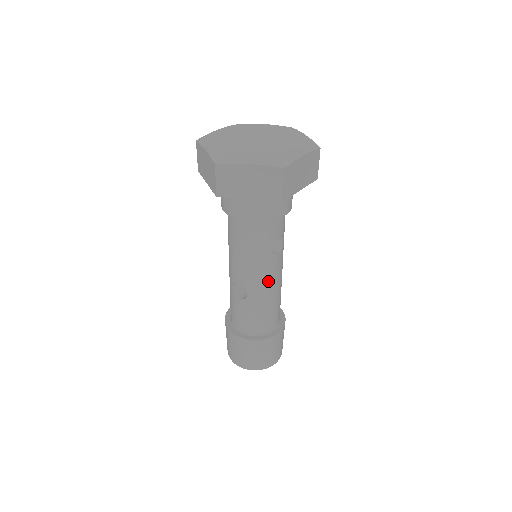
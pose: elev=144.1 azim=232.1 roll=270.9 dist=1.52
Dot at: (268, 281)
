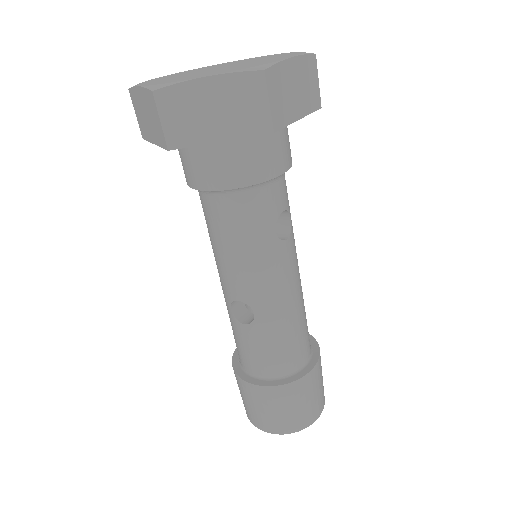
Dot at: (281, 286)
